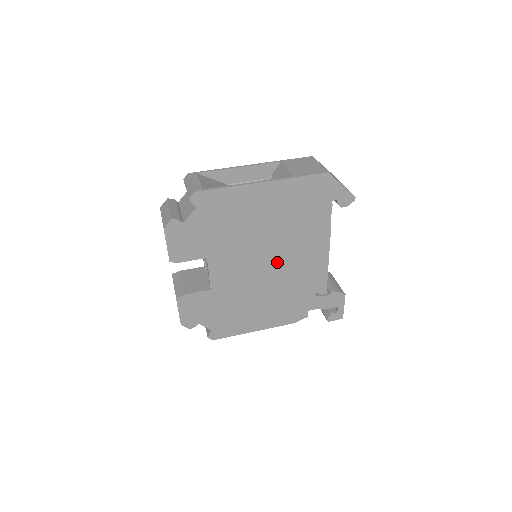
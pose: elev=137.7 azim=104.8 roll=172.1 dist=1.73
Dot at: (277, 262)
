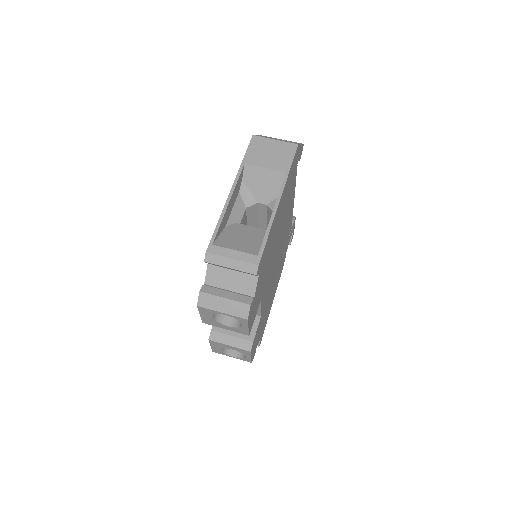
Dot at: (280, 245)
